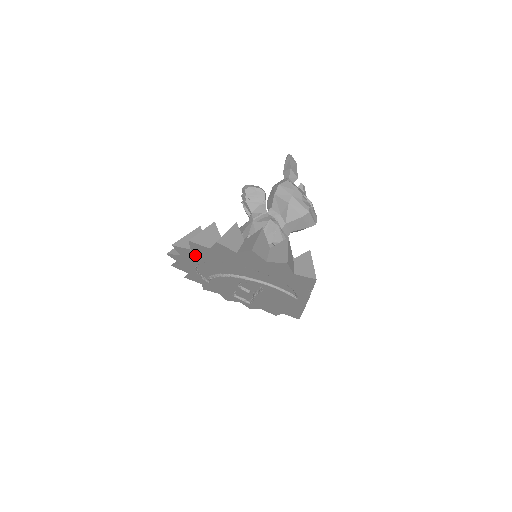
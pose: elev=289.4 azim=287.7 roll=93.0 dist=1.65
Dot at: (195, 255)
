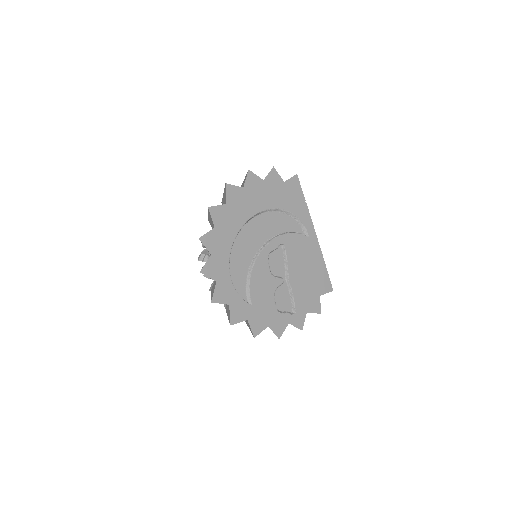
Dot at: (221, 238)
